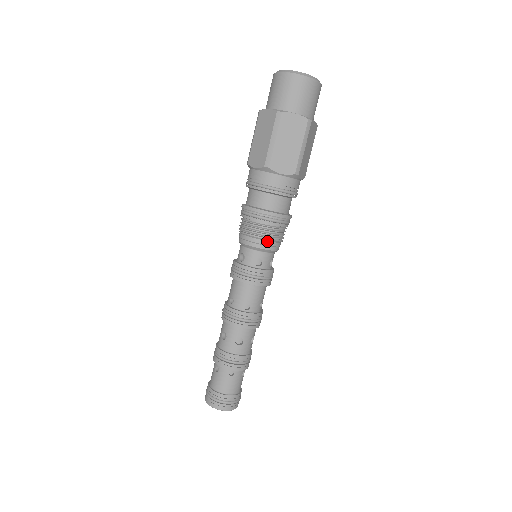
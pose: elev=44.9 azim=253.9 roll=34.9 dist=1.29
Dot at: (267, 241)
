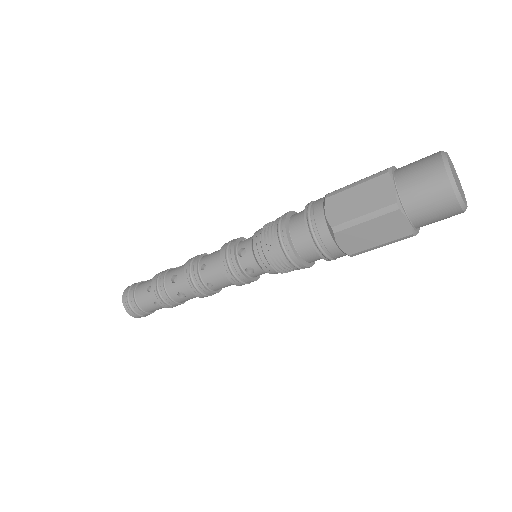
Dot at: (272, 268)
